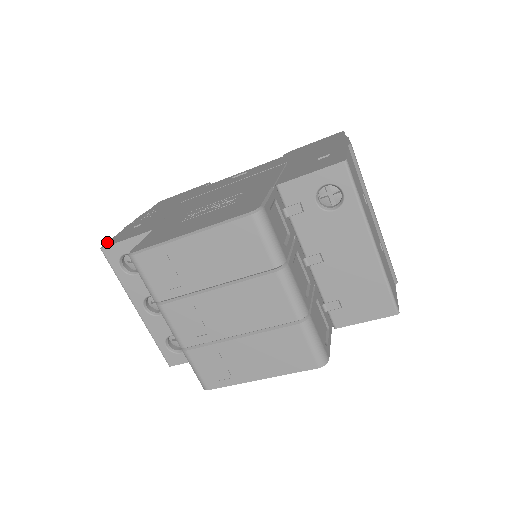
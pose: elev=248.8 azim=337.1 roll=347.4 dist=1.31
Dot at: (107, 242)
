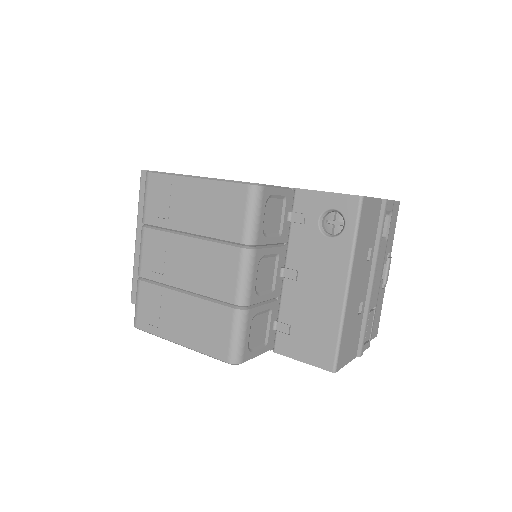
Dot at: occluded
